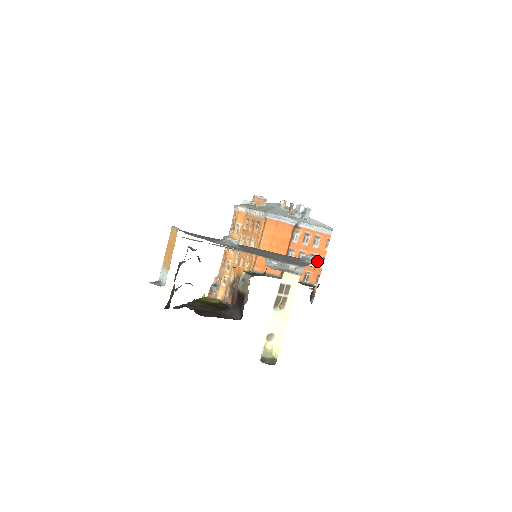
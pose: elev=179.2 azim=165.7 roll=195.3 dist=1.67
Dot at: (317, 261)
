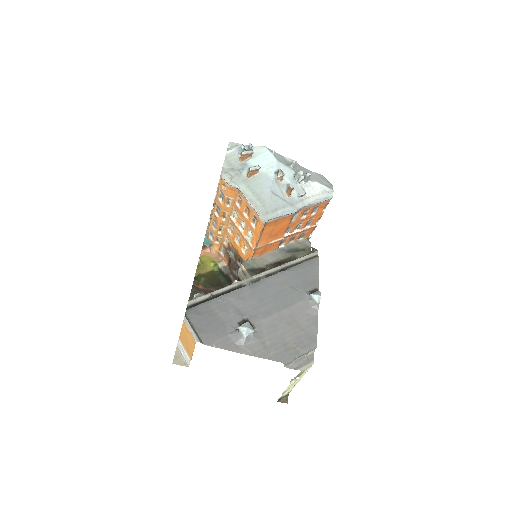
Dot at: (313, 222)
